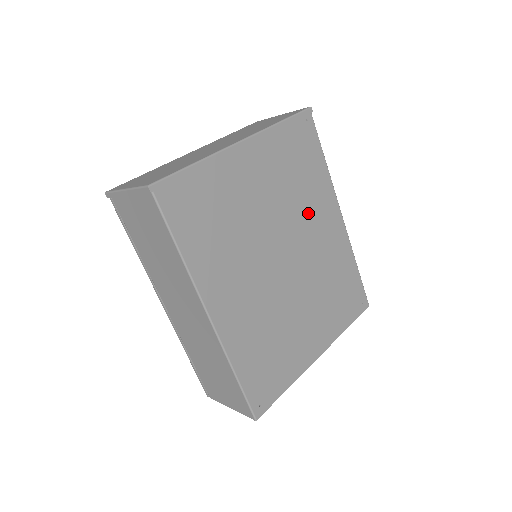
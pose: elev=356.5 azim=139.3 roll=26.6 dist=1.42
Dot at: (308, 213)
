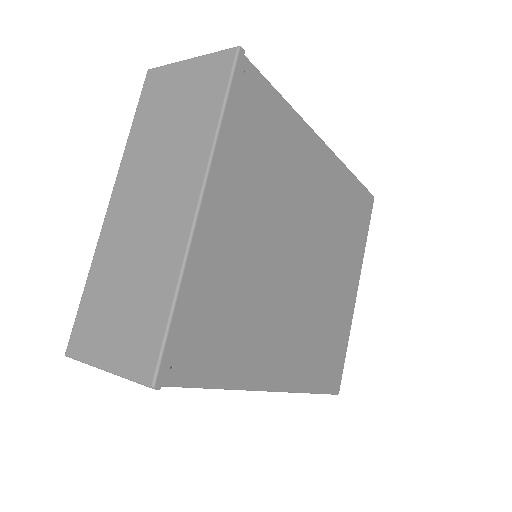
Dot at: (297, 186)
